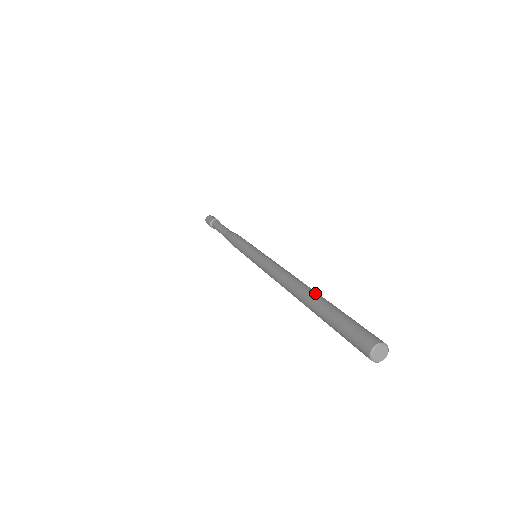
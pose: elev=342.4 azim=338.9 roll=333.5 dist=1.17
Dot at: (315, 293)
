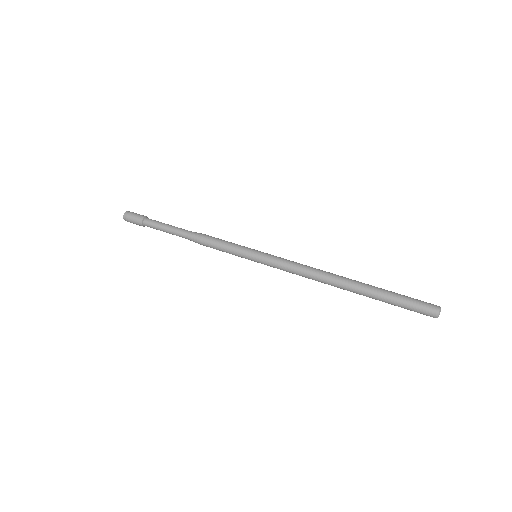
Dot at: occluded
